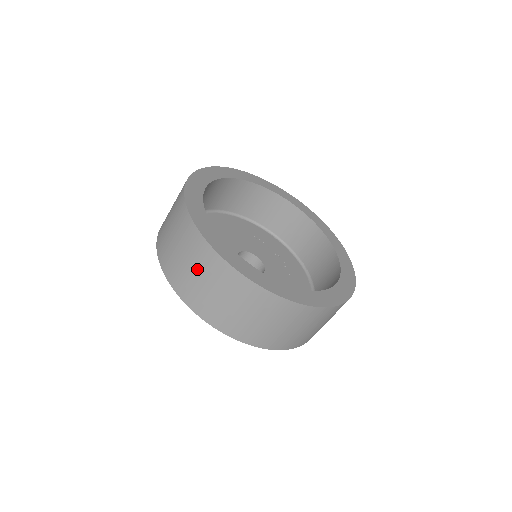
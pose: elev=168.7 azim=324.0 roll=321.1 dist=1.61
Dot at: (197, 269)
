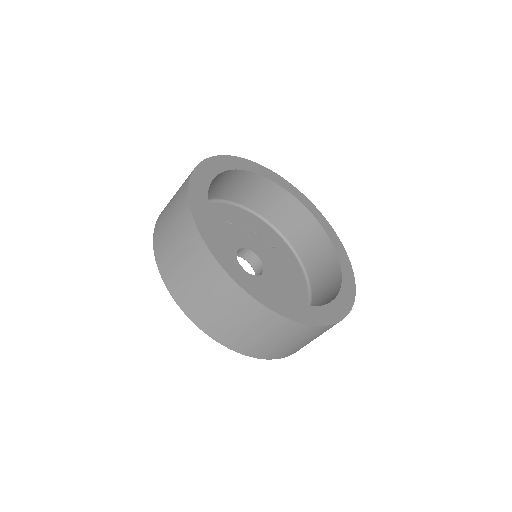
Dot at: (270, 336)
